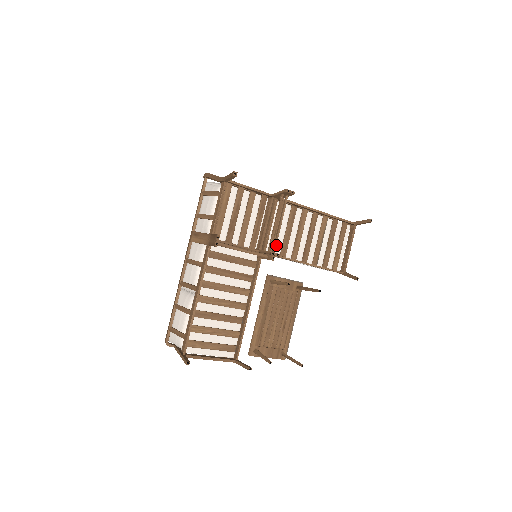
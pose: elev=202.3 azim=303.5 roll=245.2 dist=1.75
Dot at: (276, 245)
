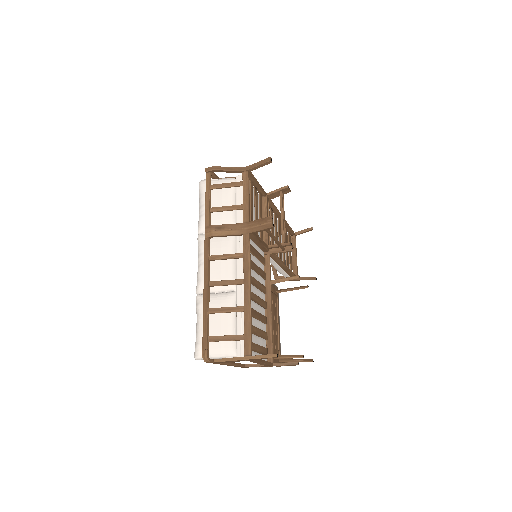
Dot at: (285, 239)
